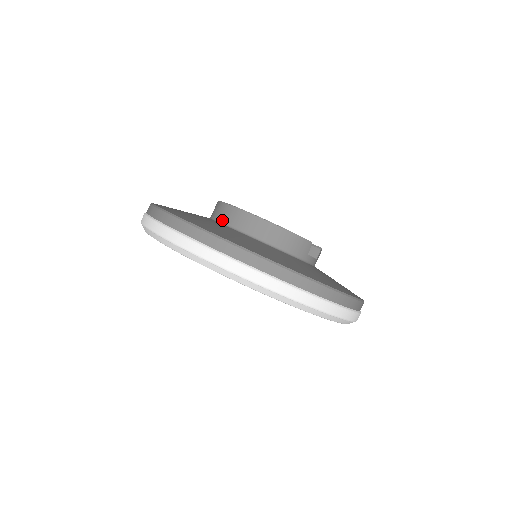
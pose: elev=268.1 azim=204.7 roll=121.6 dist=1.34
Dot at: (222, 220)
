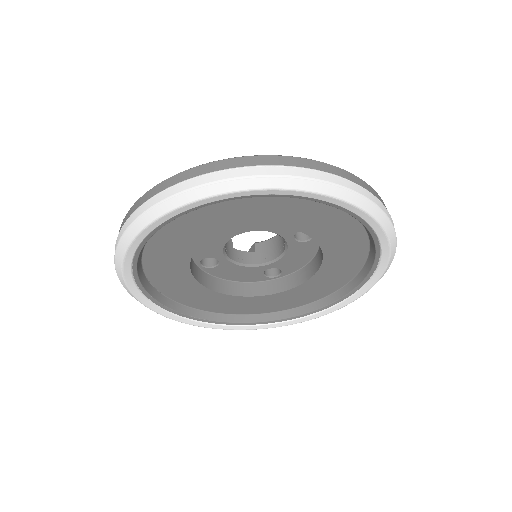
Dot at: occluded
